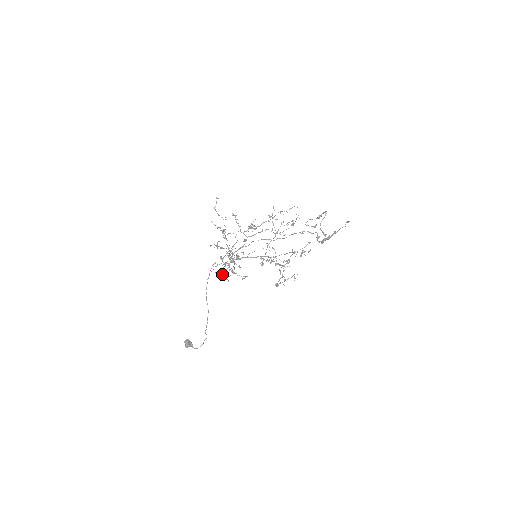
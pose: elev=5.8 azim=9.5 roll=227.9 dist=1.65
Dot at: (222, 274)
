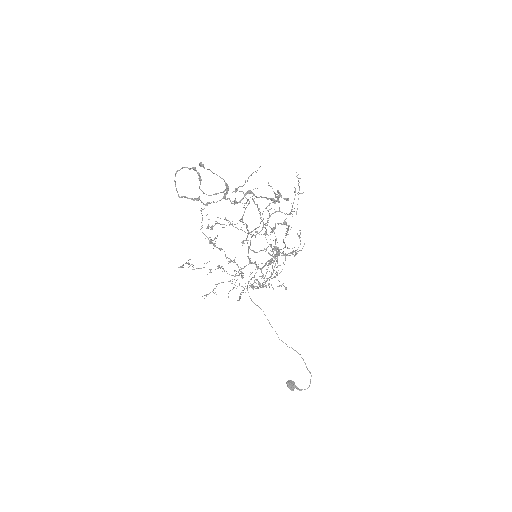
Dot at: (216, 294)
